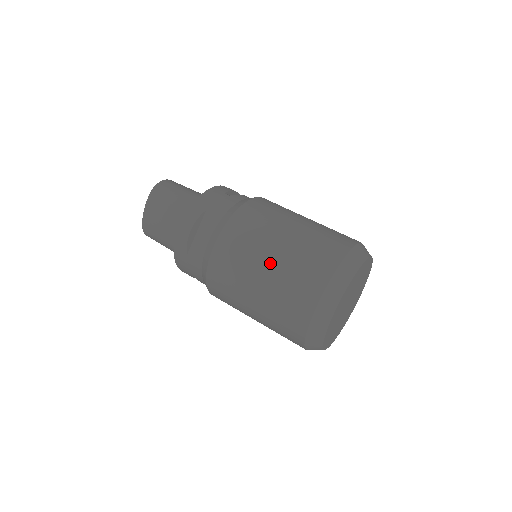
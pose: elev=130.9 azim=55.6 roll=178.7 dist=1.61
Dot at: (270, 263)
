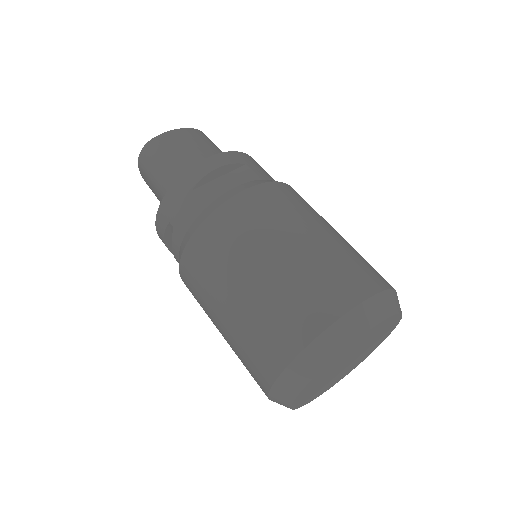
Dot at: (222, 326)
